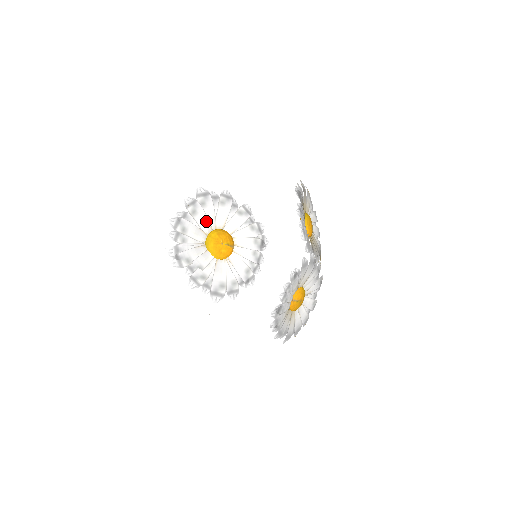
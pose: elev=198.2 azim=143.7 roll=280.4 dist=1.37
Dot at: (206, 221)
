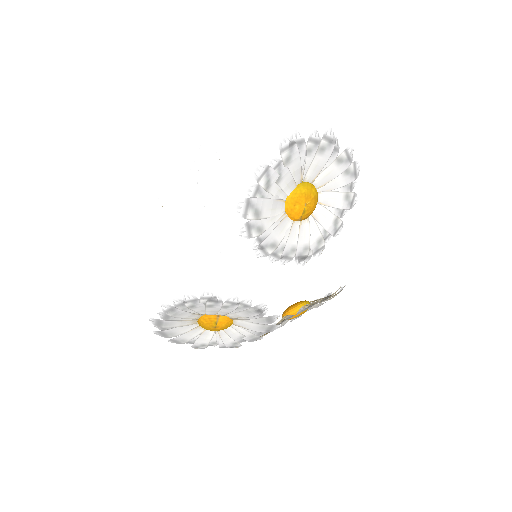
Dot at: (328, 179)
